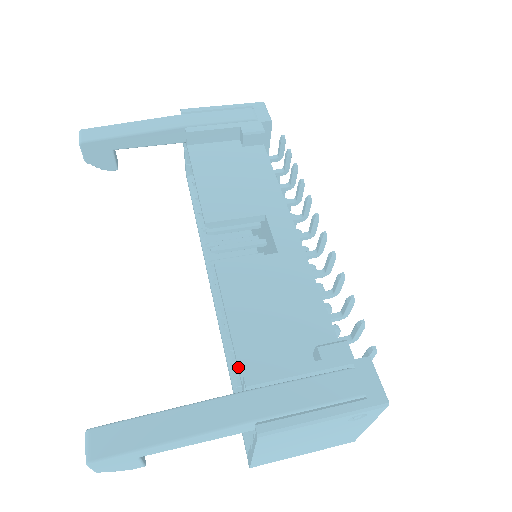
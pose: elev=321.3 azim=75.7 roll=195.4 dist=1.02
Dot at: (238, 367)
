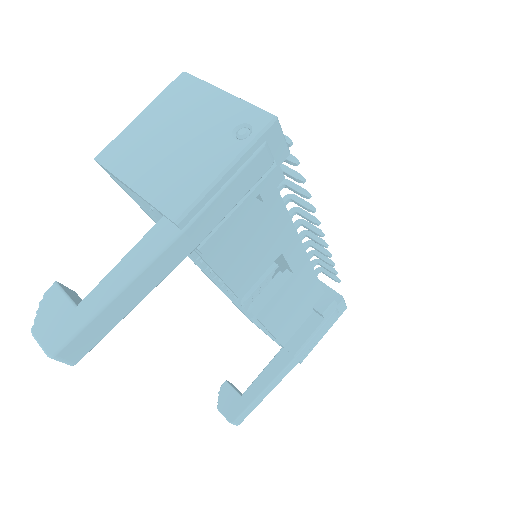
Dot at: occluded
